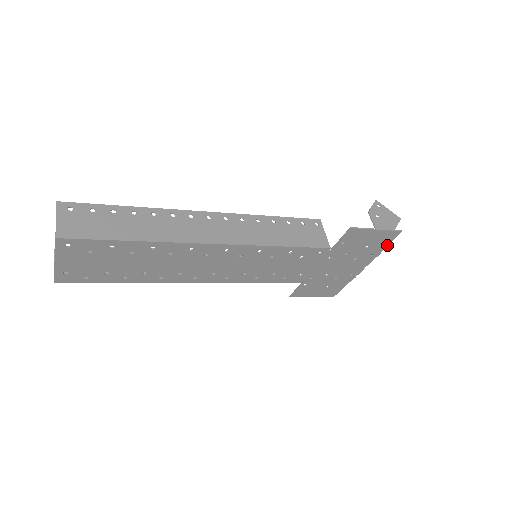
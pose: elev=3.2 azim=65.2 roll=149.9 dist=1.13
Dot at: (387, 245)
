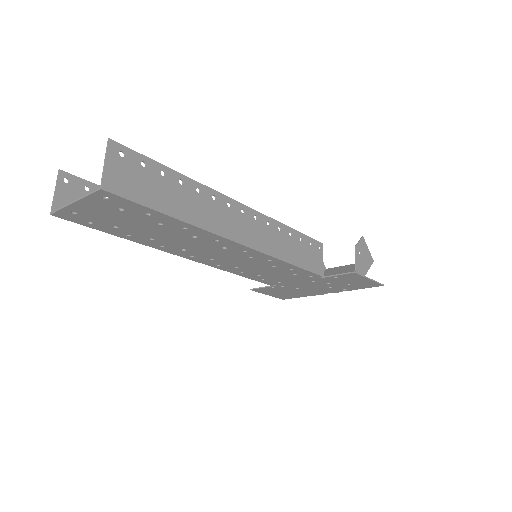
Dot at: (363, 288)
